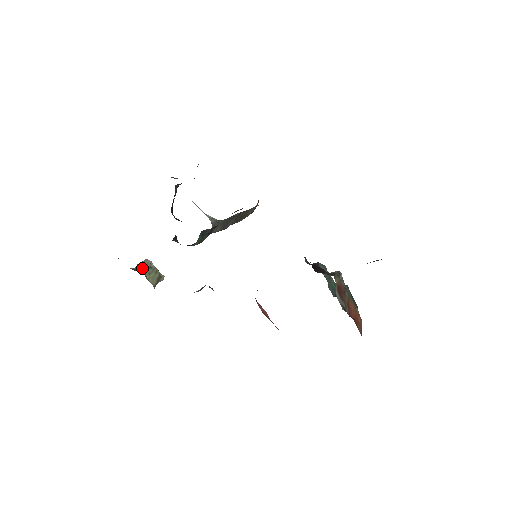
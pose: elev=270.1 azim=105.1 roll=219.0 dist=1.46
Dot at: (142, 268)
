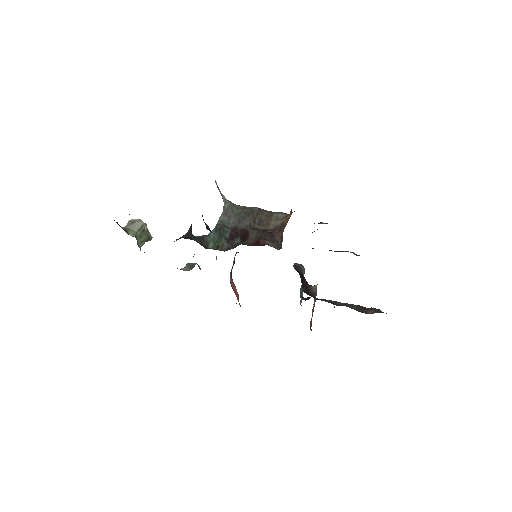
Dot at: (136, 232)
